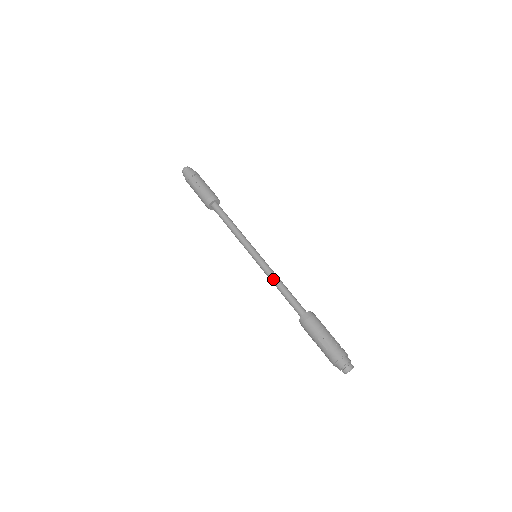
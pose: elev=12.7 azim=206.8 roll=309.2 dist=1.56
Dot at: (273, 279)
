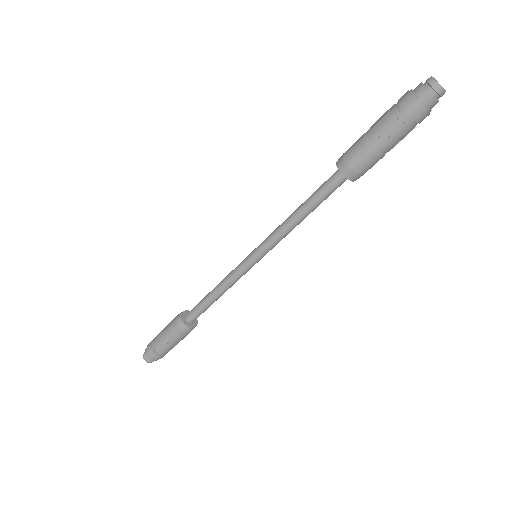
Dot at: (284, 221)
